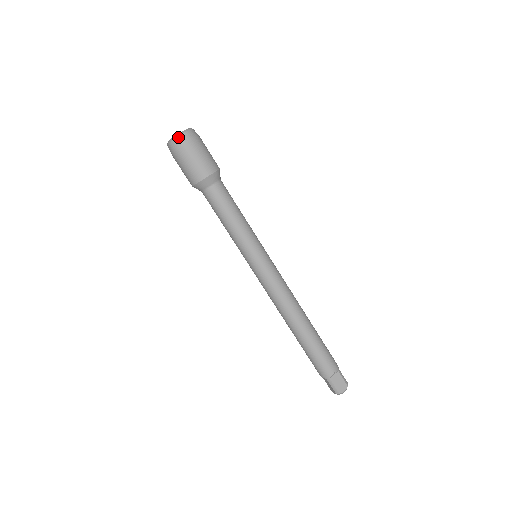
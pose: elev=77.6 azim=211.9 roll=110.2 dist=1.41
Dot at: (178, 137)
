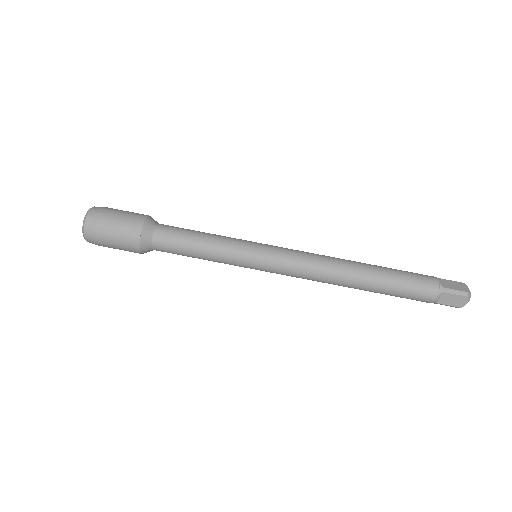
Dot at: (85, 239)
